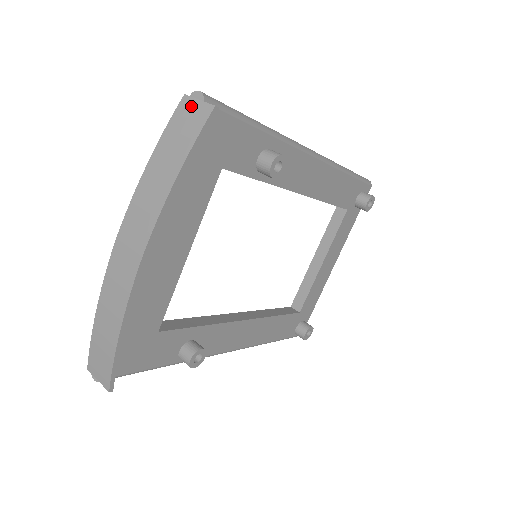
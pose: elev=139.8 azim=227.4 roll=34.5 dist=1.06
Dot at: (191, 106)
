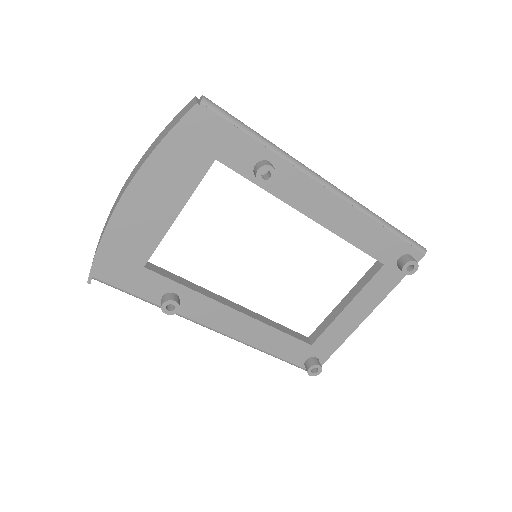
Dot at: (191, 103)
